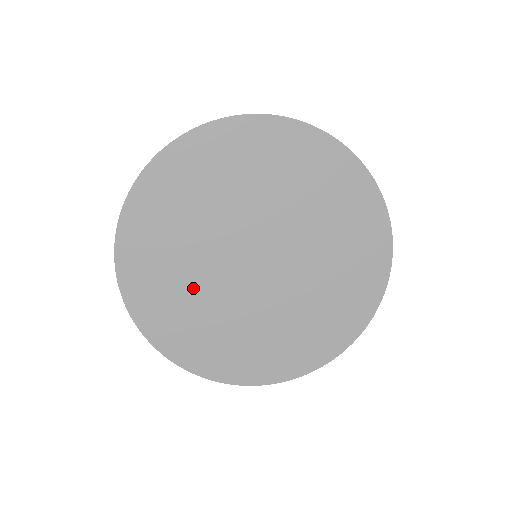
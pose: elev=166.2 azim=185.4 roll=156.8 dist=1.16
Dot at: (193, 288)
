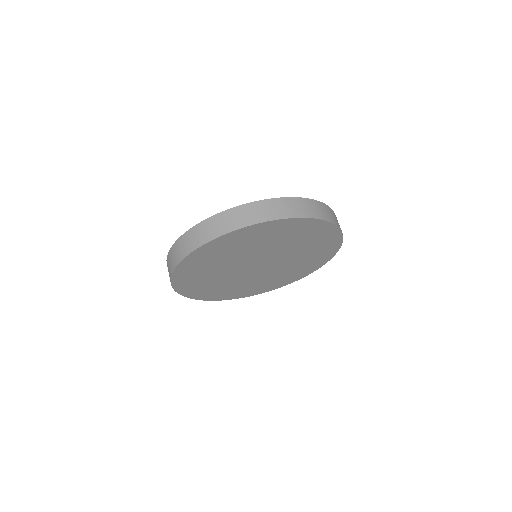
Dot at: (221, 282)
